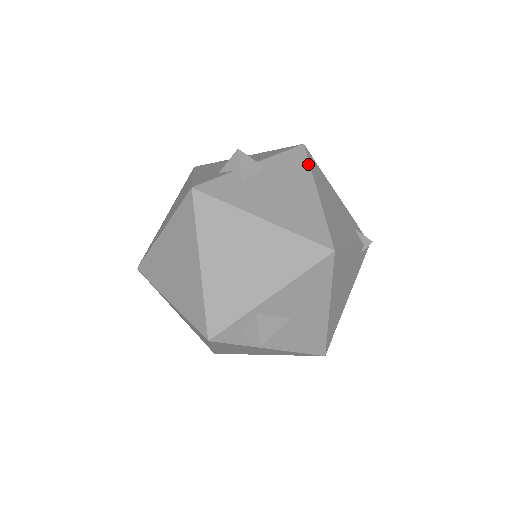
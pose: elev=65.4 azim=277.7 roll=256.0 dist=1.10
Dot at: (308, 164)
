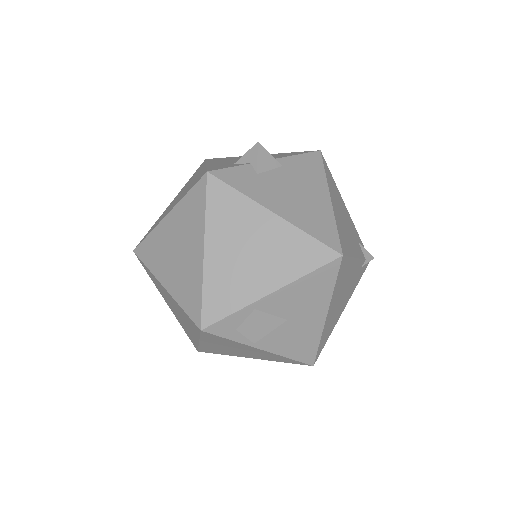
Dot at: (323, 170)
